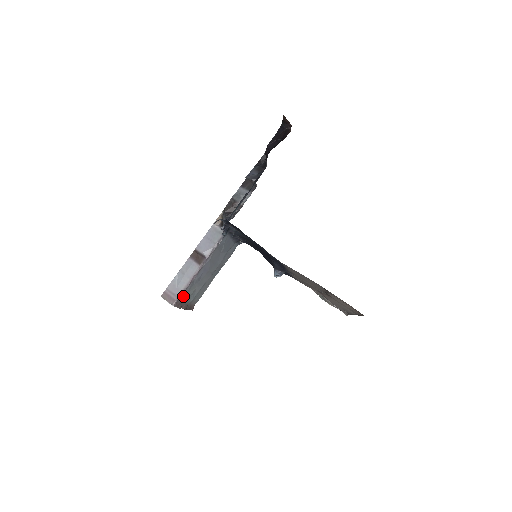
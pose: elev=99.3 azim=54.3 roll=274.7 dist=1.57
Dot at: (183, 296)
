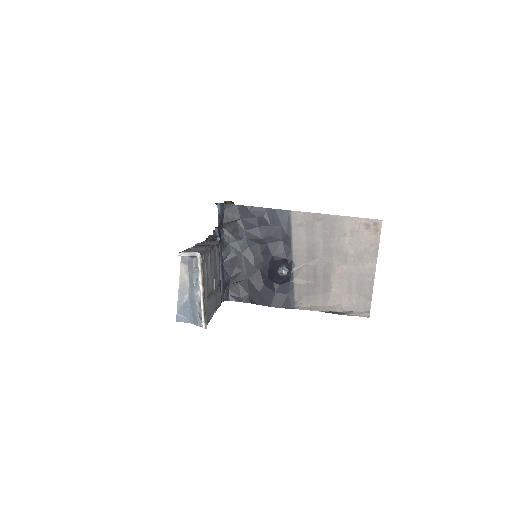
Dot at: (204, 259)
